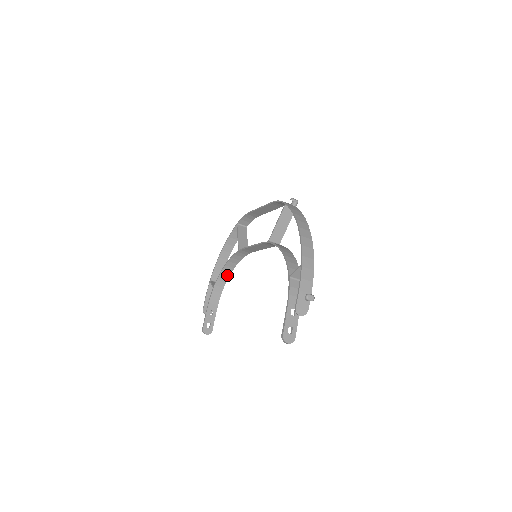
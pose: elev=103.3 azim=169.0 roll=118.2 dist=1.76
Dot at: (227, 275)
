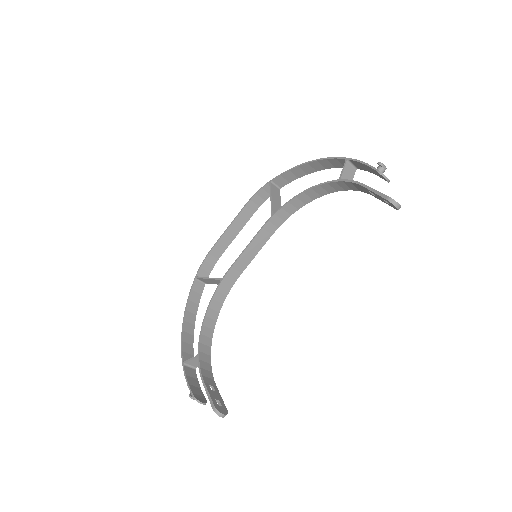
Dot at: (209, 335)
